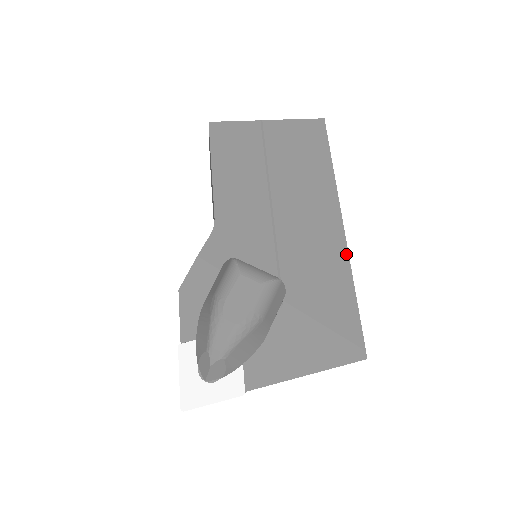
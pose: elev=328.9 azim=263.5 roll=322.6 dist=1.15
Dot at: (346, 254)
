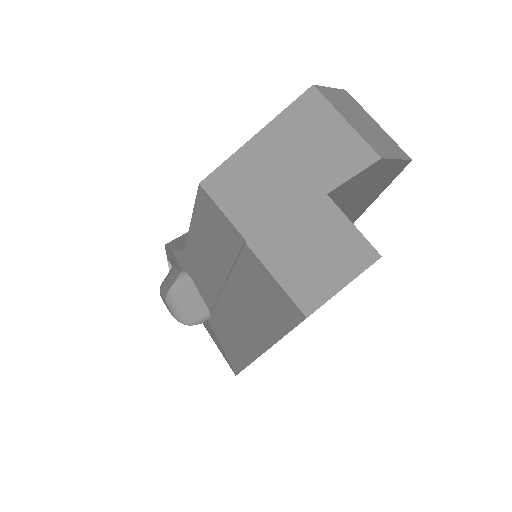
Dot at: (252, 359)
